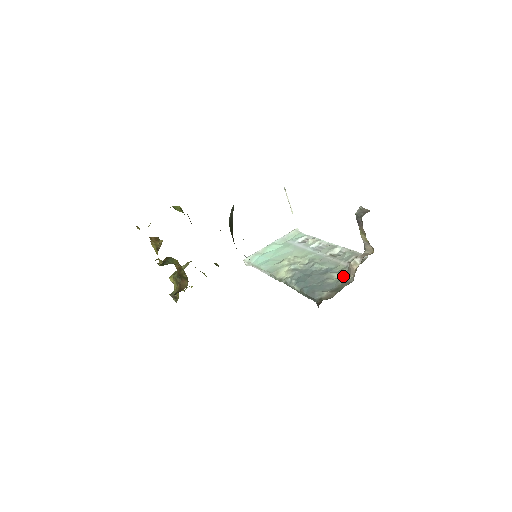
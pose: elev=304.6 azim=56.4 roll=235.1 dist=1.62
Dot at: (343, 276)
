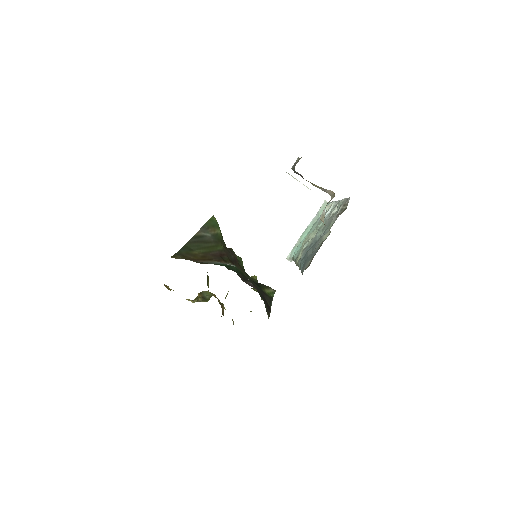
Dot at: (327, 234)
